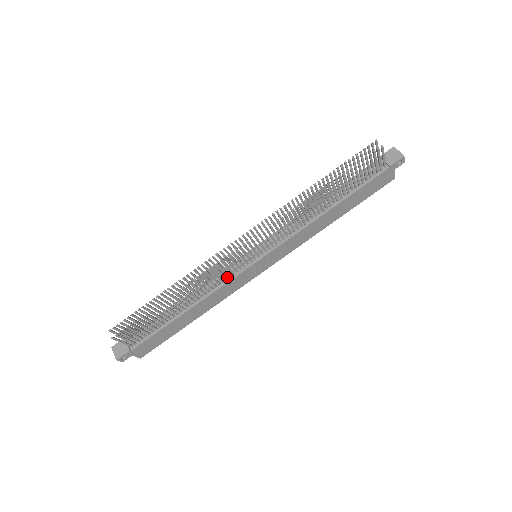
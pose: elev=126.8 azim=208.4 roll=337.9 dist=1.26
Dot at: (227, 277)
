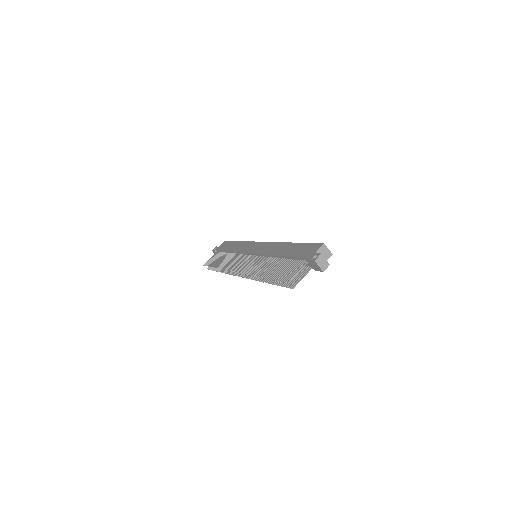
Dot at: occluded
